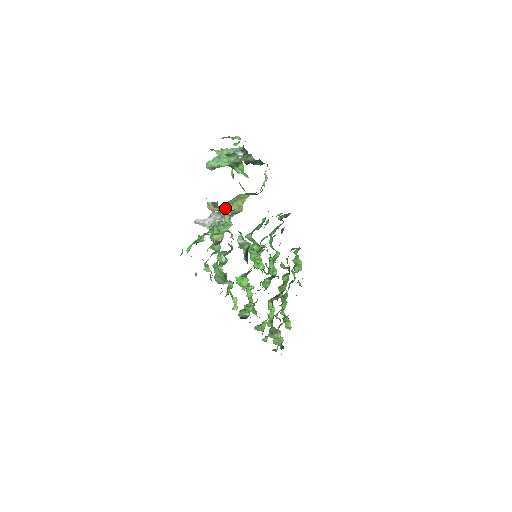
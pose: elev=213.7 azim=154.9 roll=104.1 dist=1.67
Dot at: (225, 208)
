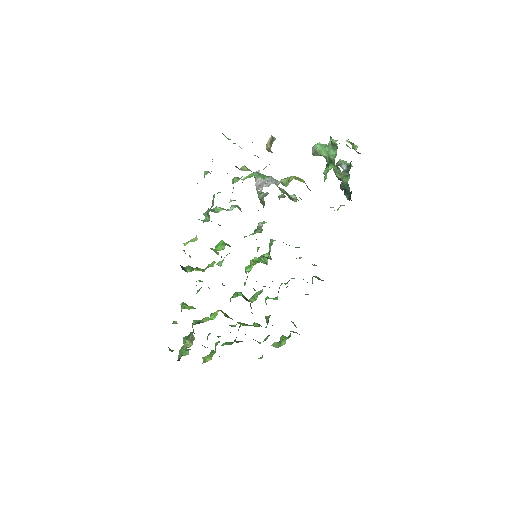
Dot at: occluded
